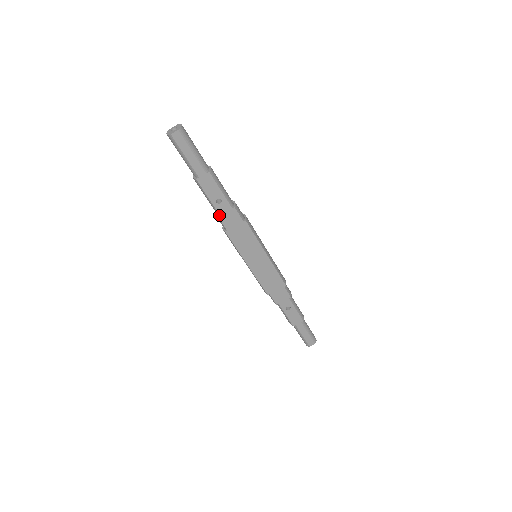
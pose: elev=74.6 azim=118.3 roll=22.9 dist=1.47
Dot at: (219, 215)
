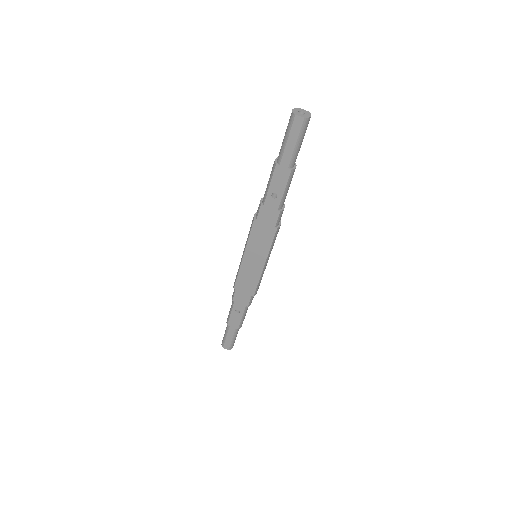
Dot at: (263, 204)
